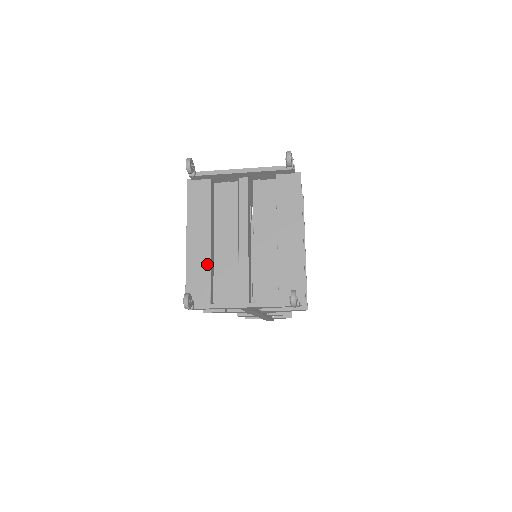
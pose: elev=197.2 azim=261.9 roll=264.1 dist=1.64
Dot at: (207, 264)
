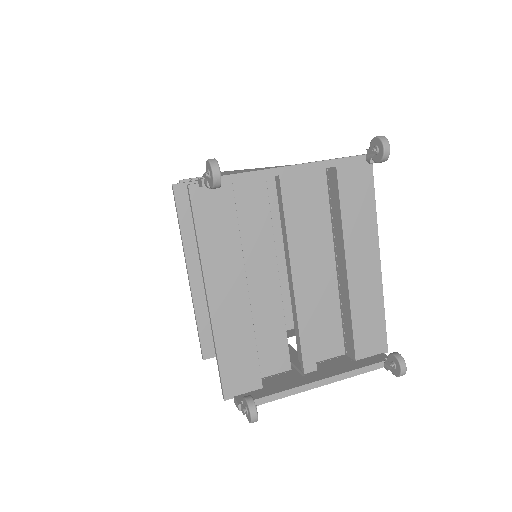
Dot at: (248, 327)
